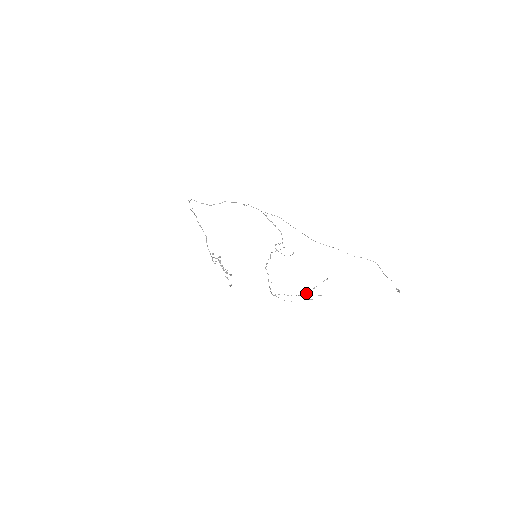
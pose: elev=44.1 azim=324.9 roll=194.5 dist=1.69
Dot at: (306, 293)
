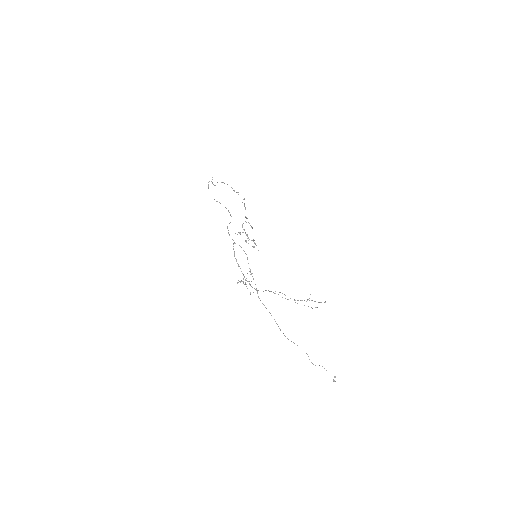
Dot at: occluded
